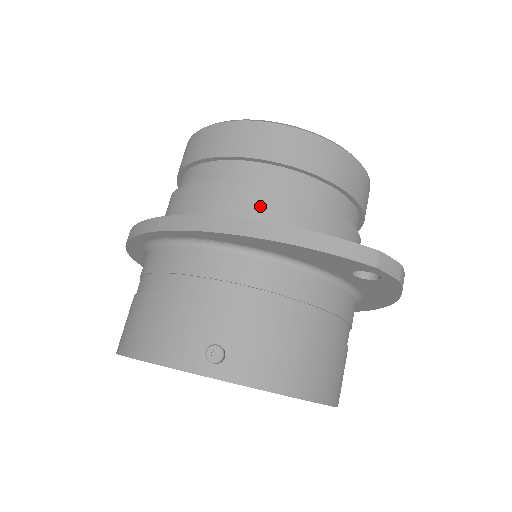
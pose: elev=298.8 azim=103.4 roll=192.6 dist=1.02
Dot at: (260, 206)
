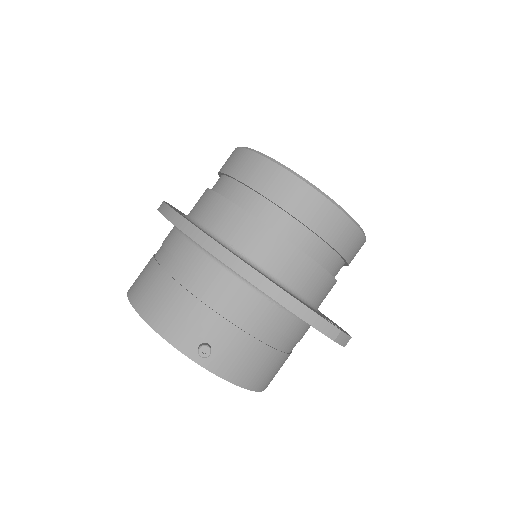
Dot at: (277, 254)
